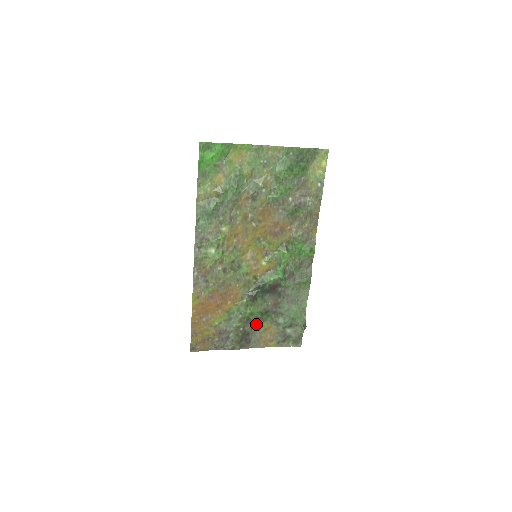
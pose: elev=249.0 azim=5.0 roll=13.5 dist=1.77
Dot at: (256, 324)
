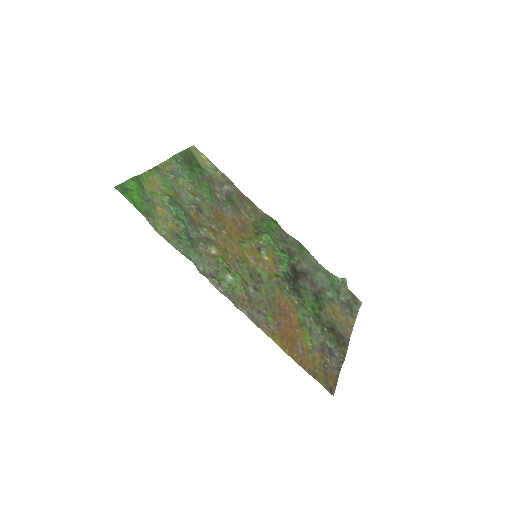
Dot at: (325, 315)
